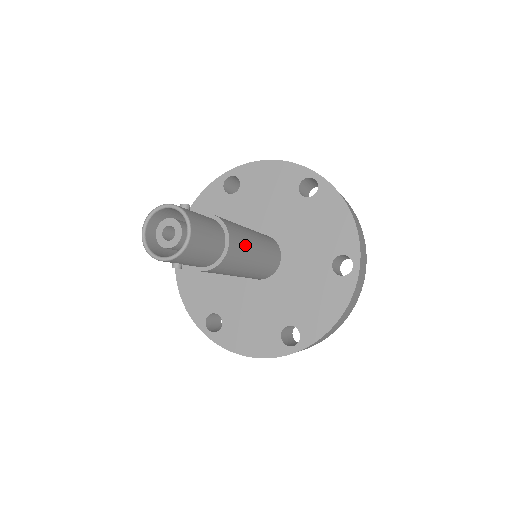
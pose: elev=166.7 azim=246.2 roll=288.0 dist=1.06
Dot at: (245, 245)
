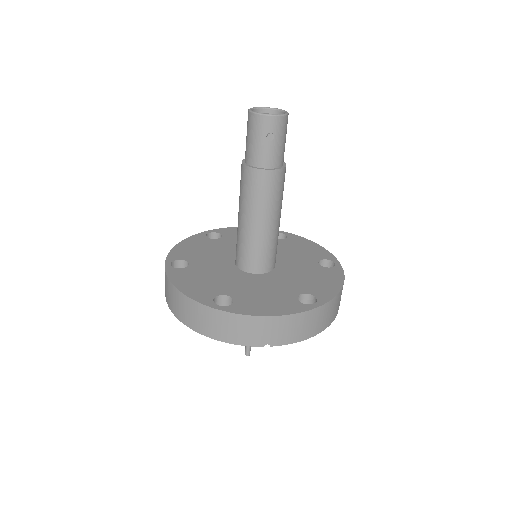
Dot at: occluded
